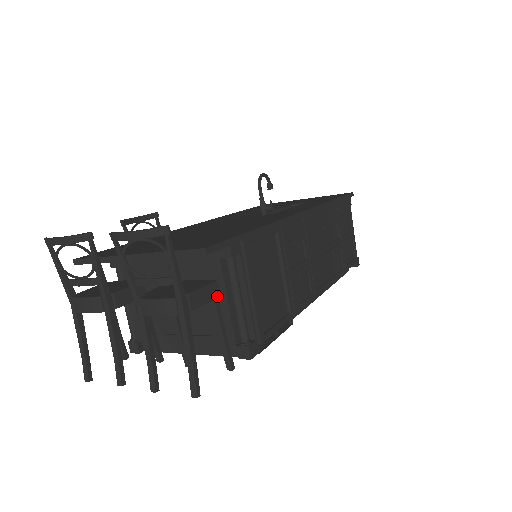
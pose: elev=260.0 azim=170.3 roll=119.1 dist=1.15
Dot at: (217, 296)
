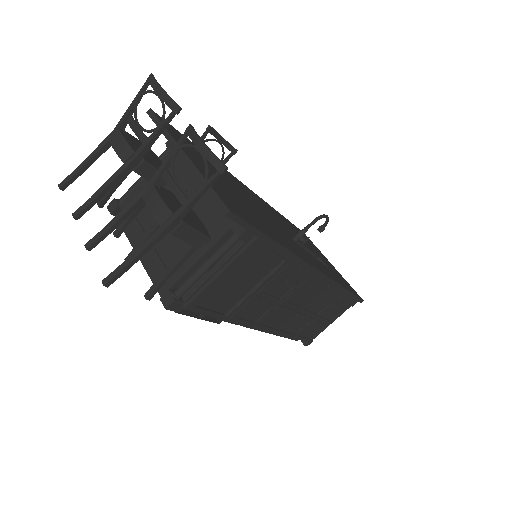
Dot at: (198, 246)
